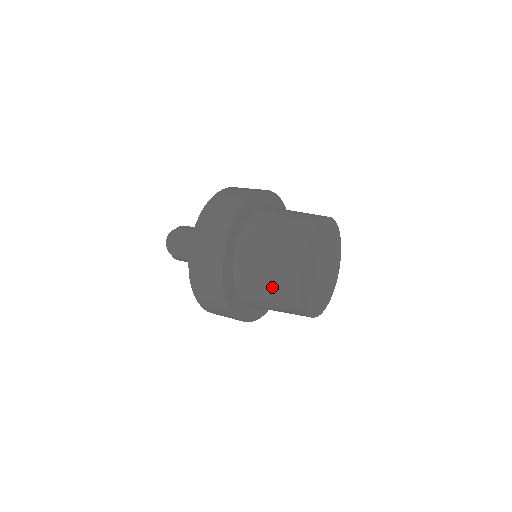
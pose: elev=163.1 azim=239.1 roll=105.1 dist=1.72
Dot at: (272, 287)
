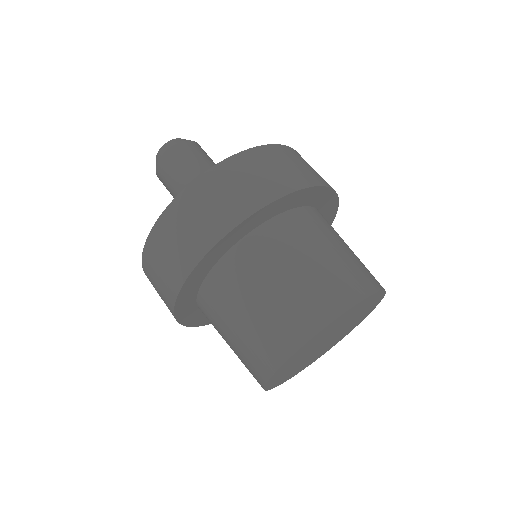
Dot at: occluded
